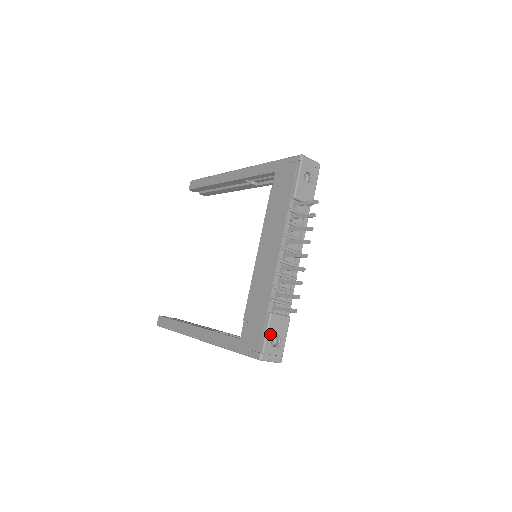
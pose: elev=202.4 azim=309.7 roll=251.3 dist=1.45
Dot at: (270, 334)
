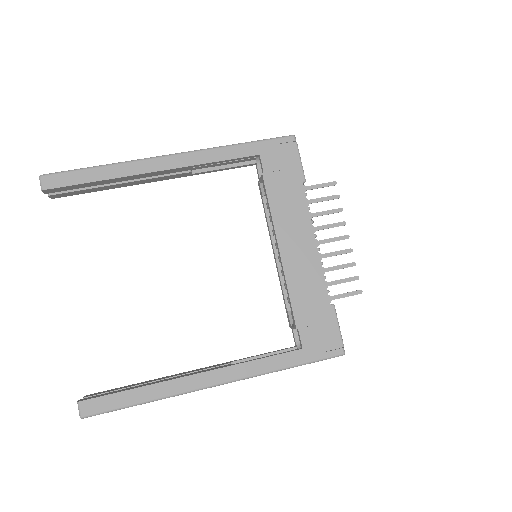
Dot at: (338, 326)
